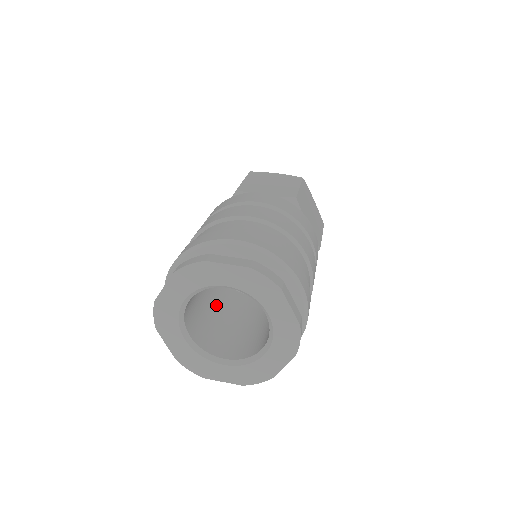
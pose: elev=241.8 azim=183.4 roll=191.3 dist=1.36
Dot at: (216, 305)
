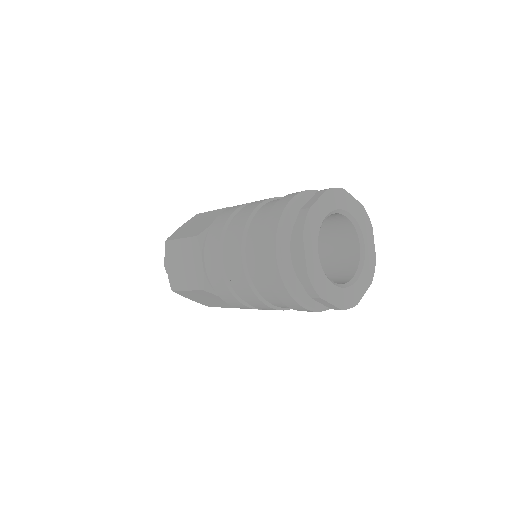
Dot at: occluded
